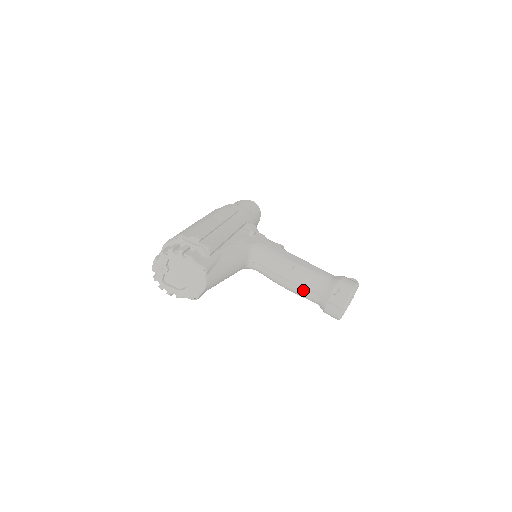
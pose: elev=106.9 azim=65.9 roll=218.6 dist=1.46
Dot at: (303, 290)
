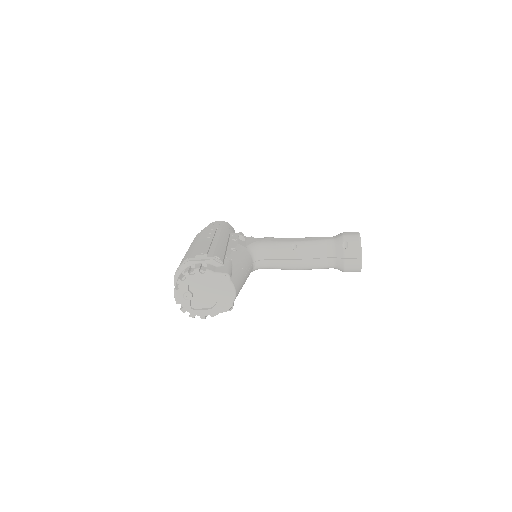
Dot at: (316, 261)
